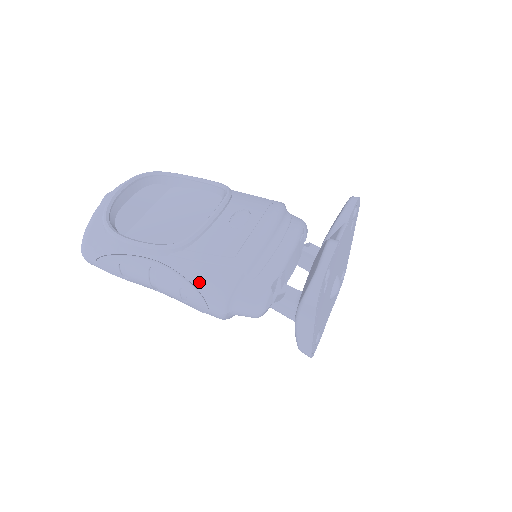
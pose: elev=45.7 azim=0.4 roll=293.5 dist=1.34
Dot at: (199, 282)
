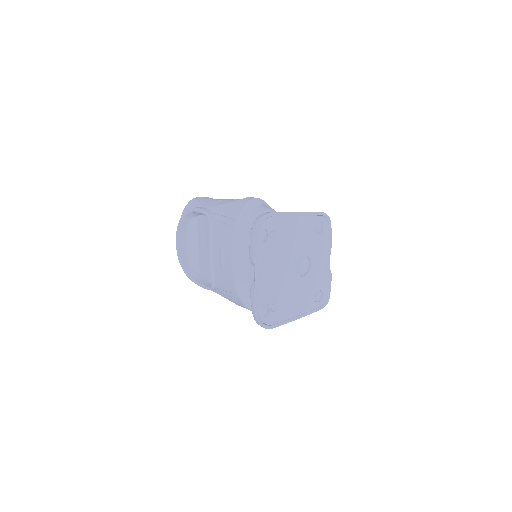
Dot at: (235, 303)
